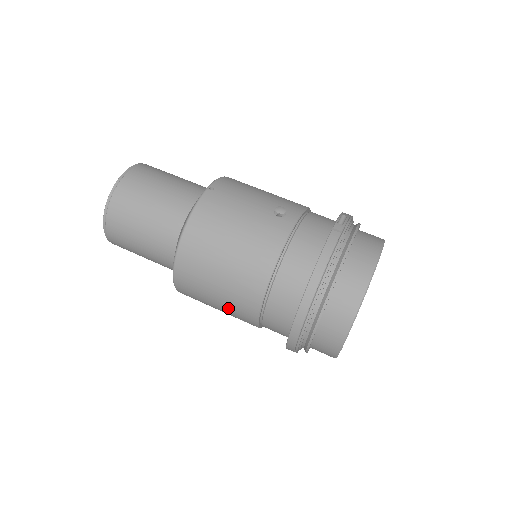
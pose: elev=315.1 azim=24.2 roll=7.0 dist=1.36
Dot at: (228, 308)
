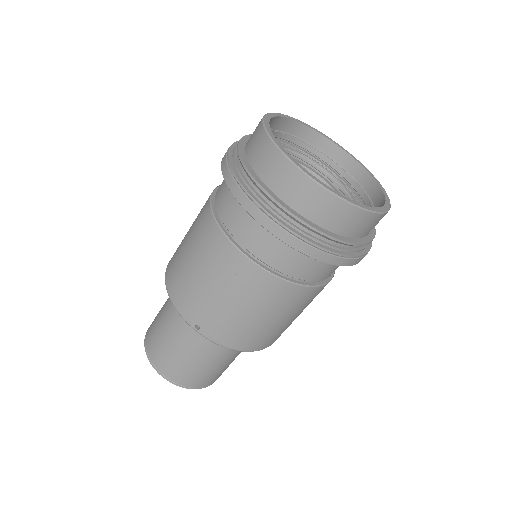
Dot at: (209, 266)
